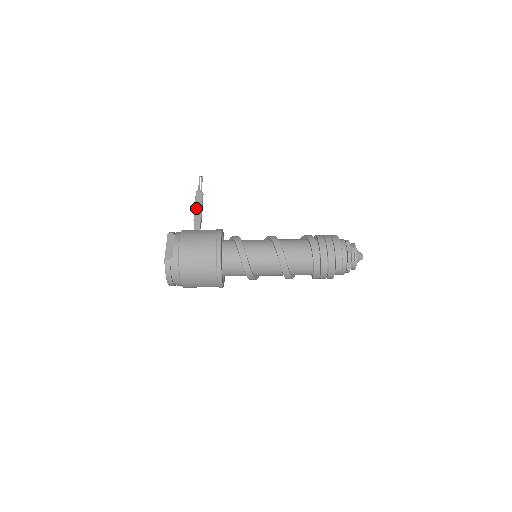
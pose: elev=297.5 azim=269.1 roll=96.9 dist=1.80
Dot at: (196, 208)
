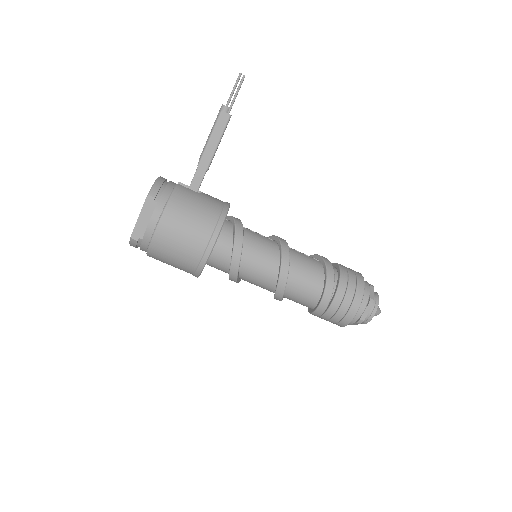
Dot at: (209, 143)
